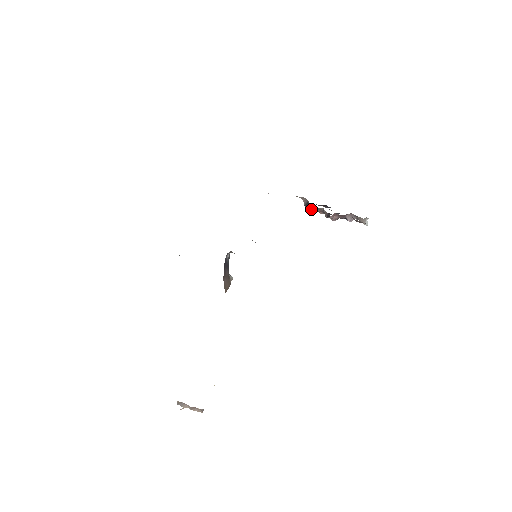
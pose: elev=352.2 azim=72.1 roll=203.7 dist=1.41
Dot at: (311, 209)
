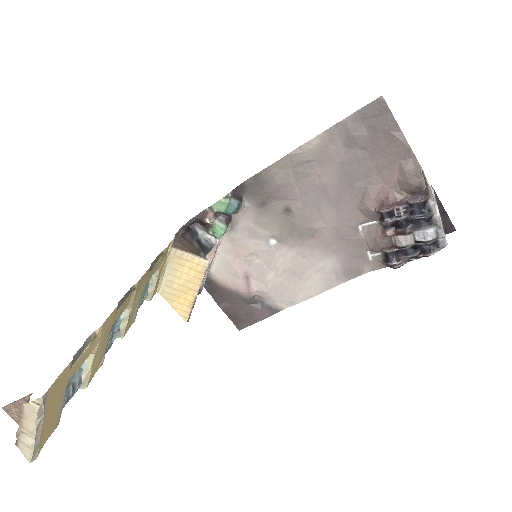
Dot at: (387, 252)
